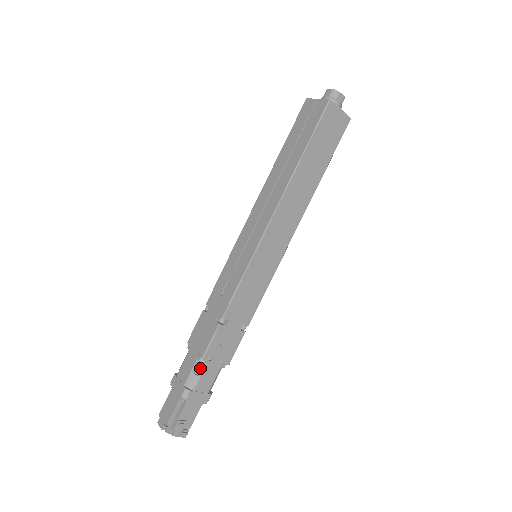
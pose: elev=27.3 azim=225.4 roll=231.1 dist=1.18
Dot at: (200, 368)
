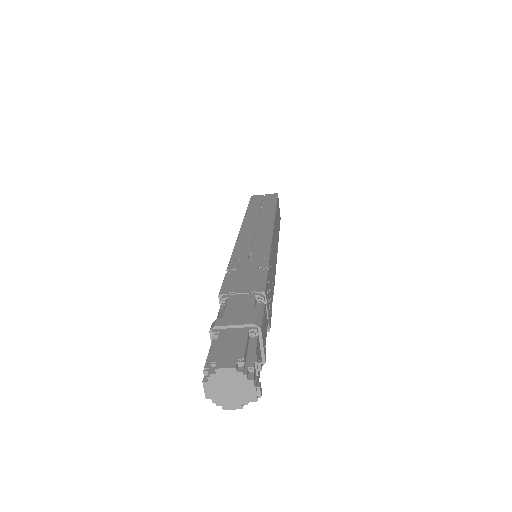
Dot at: (259, 307)
